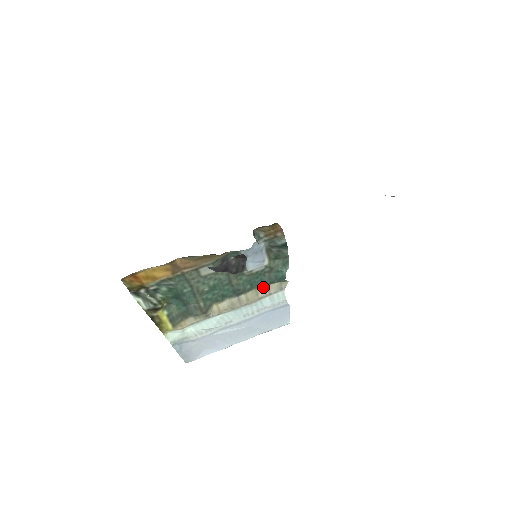
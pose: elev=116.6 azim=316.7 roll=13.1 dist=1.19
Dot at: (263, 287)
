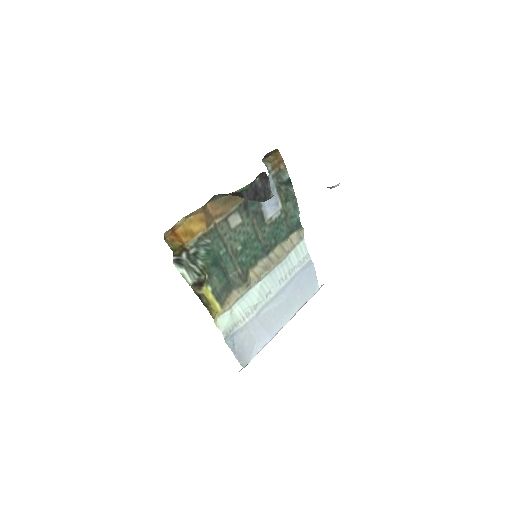
Dot at: (285, 240)
